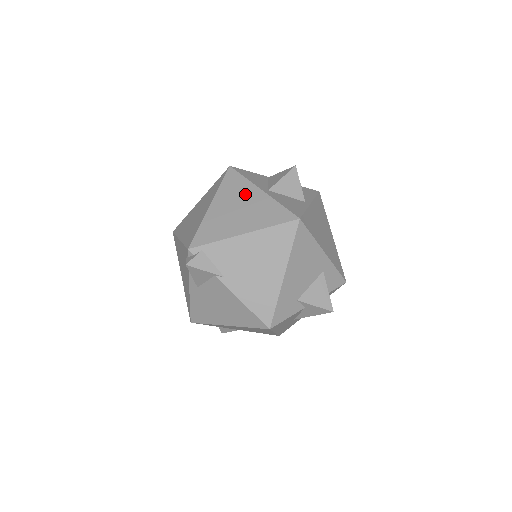
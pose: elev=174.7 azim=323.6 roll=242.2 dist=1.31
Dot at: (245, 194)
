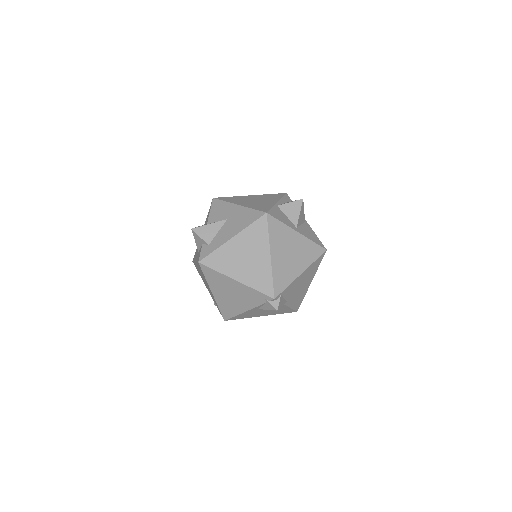
Dot at: (289, 239)
